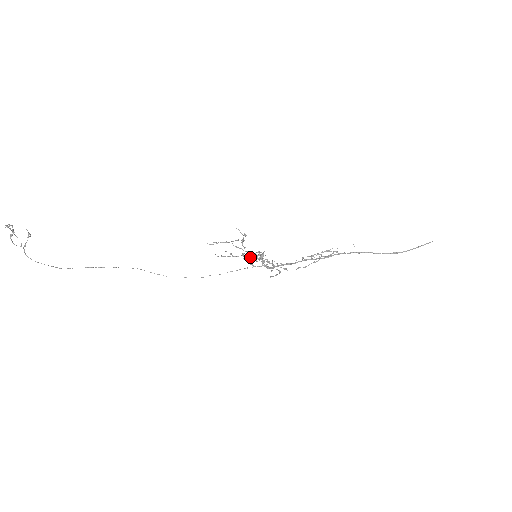
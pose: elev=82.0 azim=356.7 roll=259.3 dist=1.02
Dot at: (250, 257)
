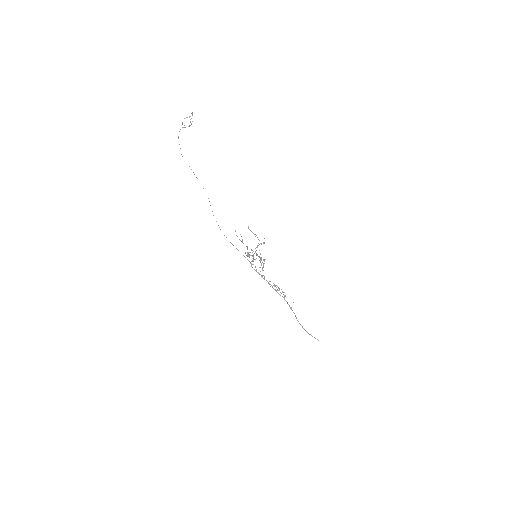
Dot at: occluded
